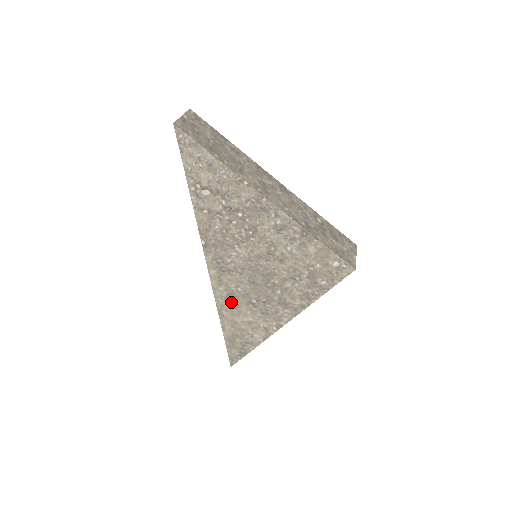
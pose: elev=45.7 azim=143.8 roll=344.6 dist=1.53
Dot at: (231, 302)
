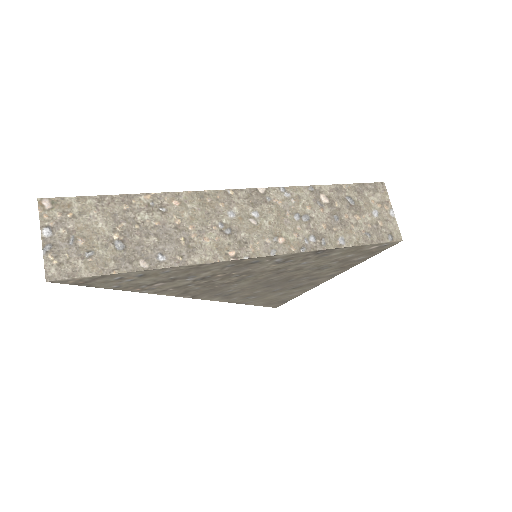
Dot at: (252, 298)
